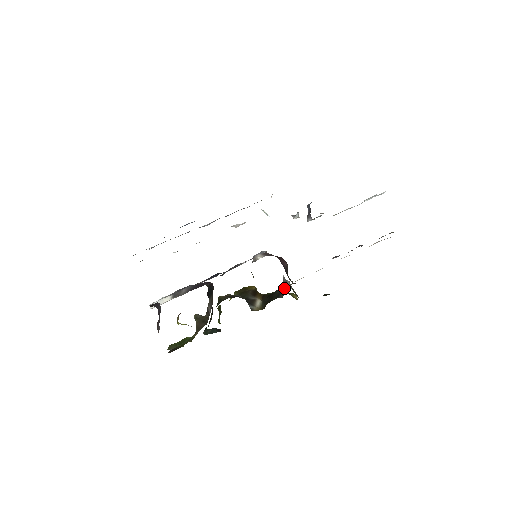
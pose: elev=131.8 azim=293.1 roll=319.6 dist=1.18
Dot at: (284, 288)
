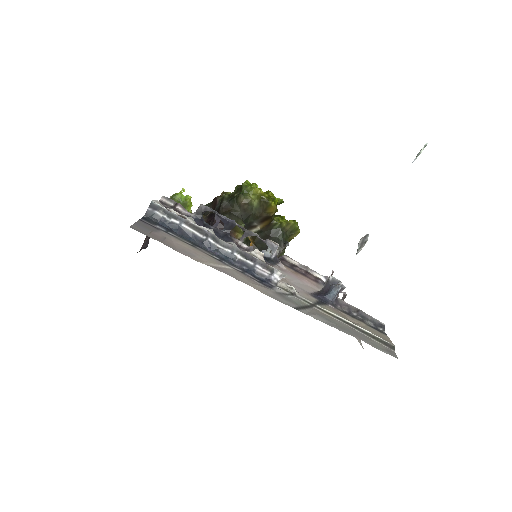
Dot at: (279, 244)
